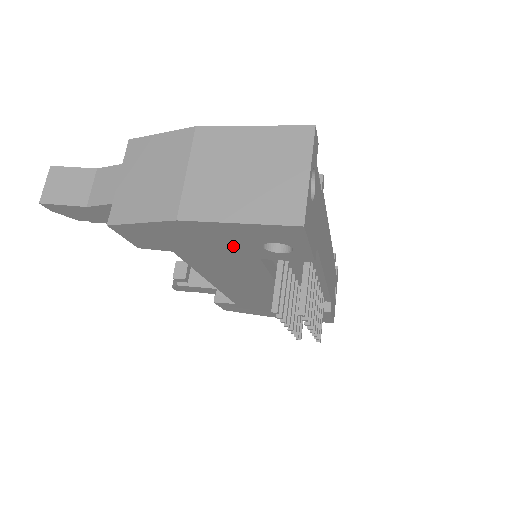
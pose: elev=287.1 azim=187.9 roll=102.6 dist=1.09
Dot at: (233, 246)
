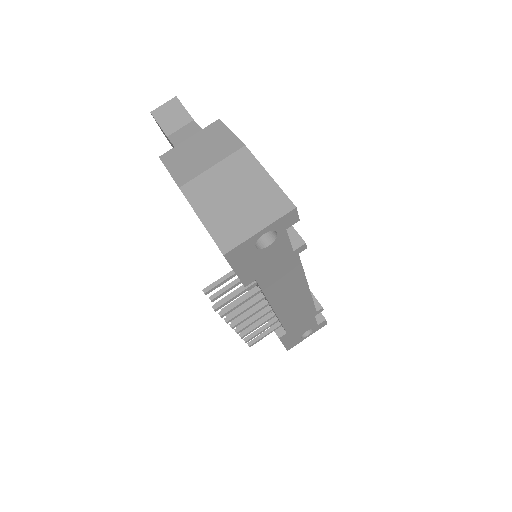
Dot at: occluded
